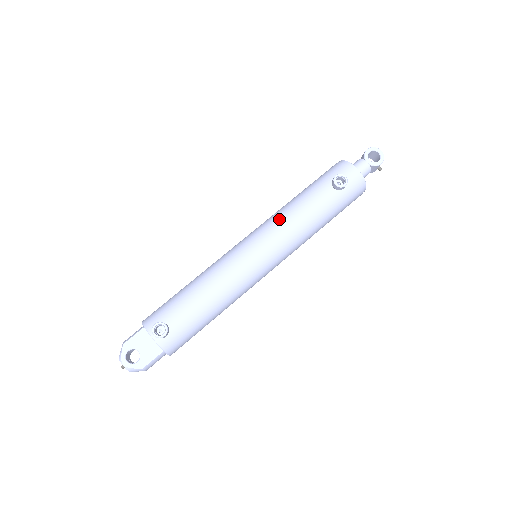
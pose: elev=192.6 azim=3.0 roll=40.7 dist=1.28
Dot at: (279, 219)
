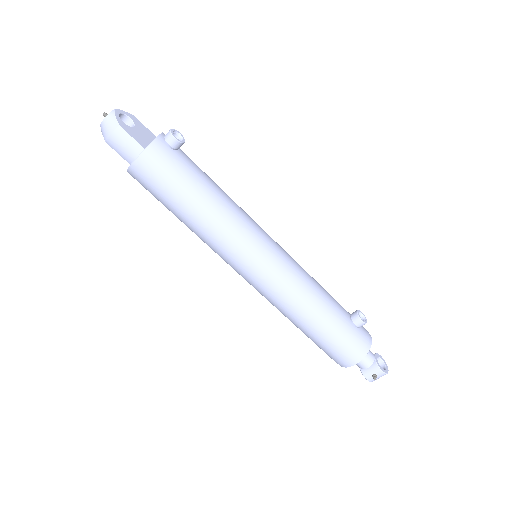
Dot at: occluded
